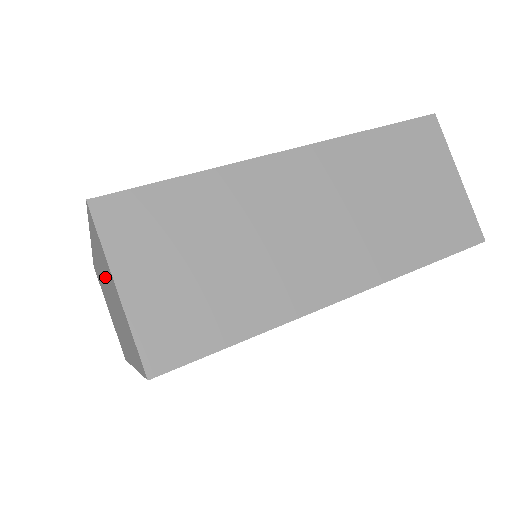
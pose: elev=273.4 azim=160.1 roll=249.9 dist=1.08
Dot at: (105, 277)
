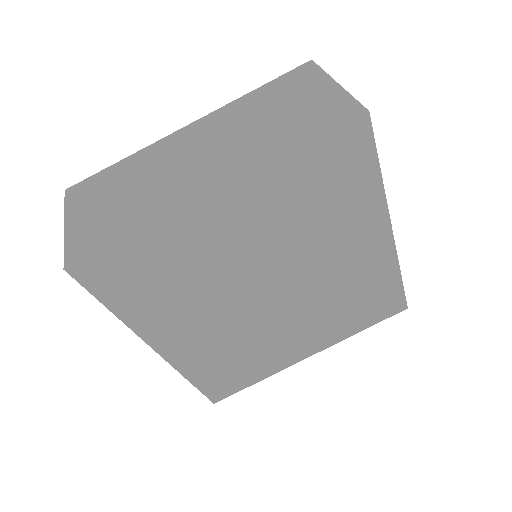
Dot at: (245, 118)
